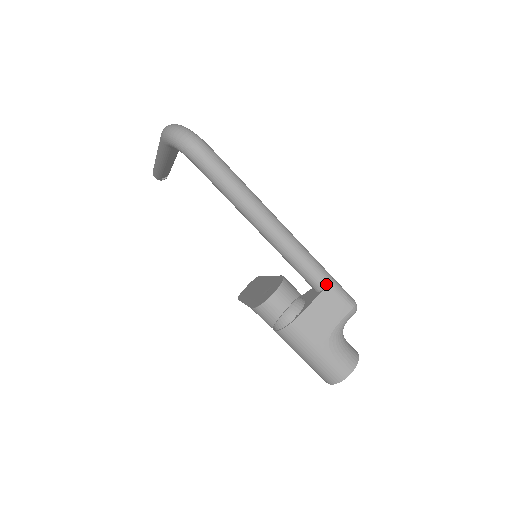
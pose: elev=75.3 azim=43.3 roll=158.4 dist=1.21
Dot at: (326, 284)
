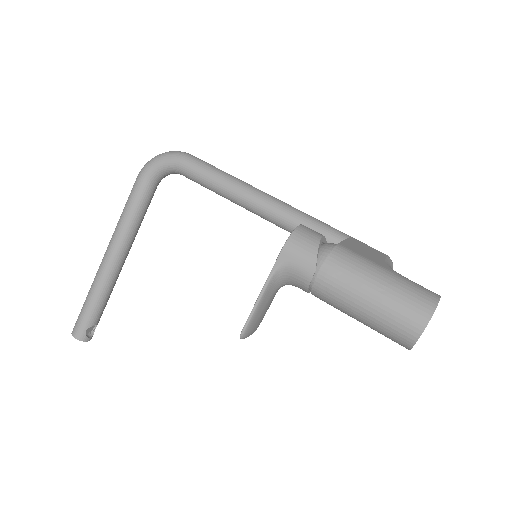
Dot at: (348, 235)
